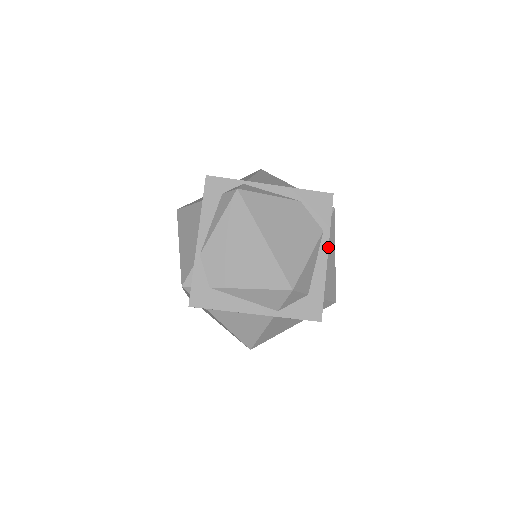
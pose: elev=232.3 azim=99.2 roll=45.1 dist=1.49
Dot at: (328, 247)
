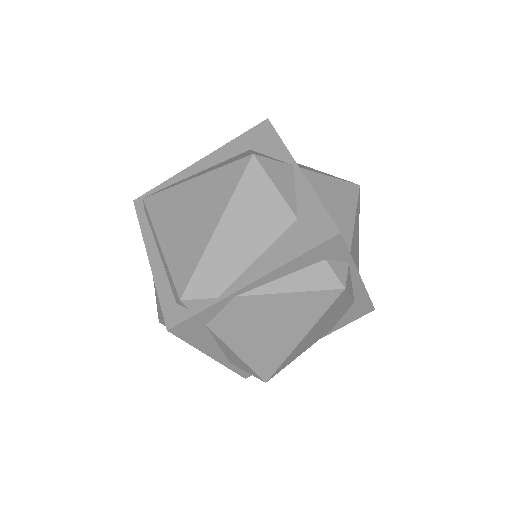
Dot at: occluded
